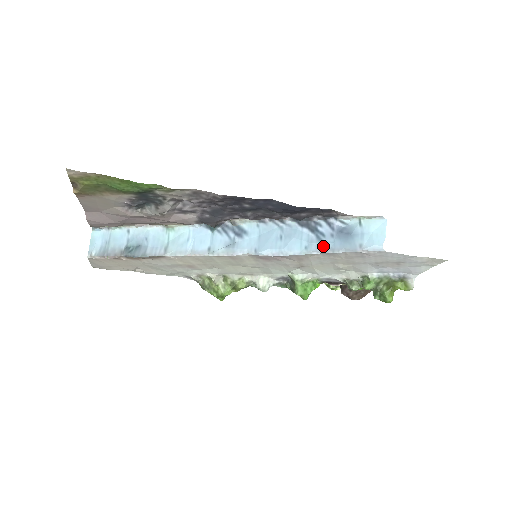
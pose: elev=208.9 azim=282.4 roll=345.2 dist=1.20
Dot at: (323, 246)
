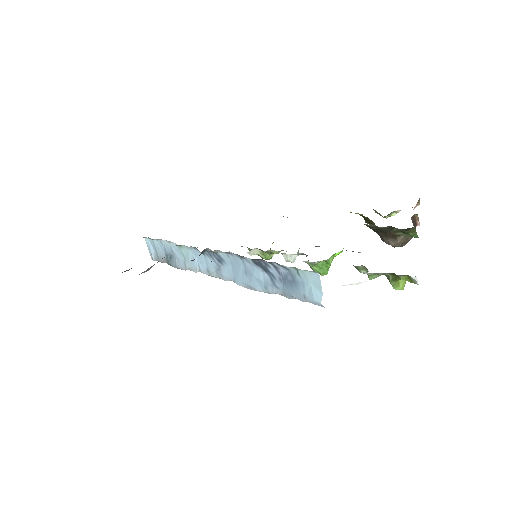
Dot at: (277, 289)
